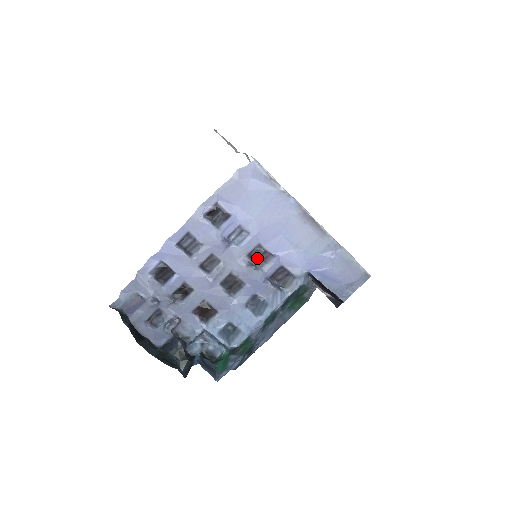
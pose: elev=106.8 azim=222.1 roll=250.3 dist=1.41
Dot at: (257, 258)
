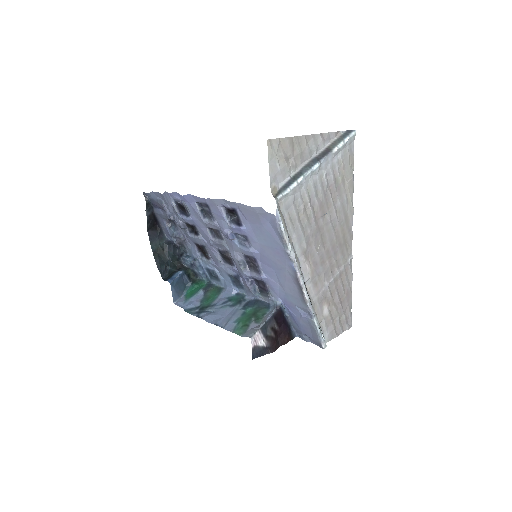
Dot at: (251, 262)
